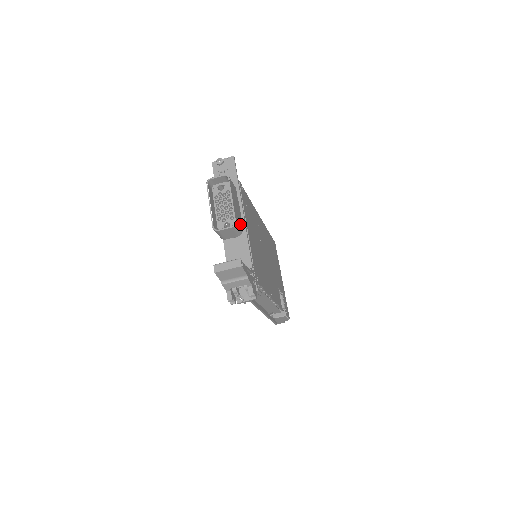
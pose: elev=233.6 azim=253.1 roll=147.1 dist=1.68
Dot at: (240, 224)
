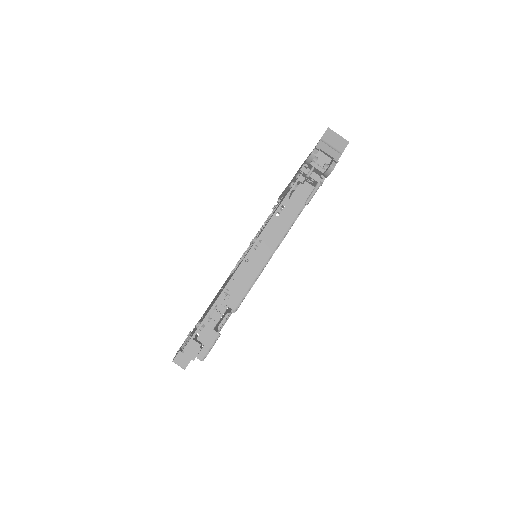
Dot at: occluded
